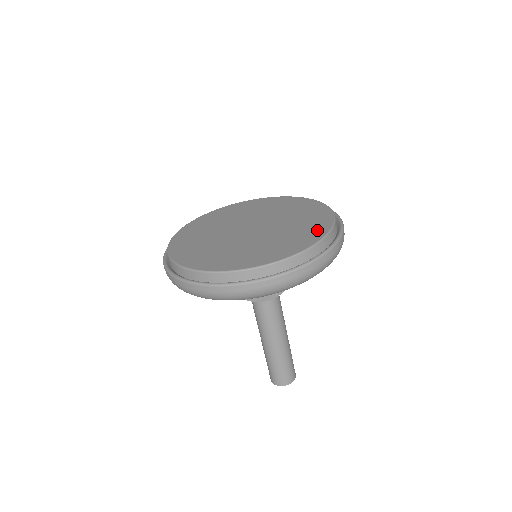
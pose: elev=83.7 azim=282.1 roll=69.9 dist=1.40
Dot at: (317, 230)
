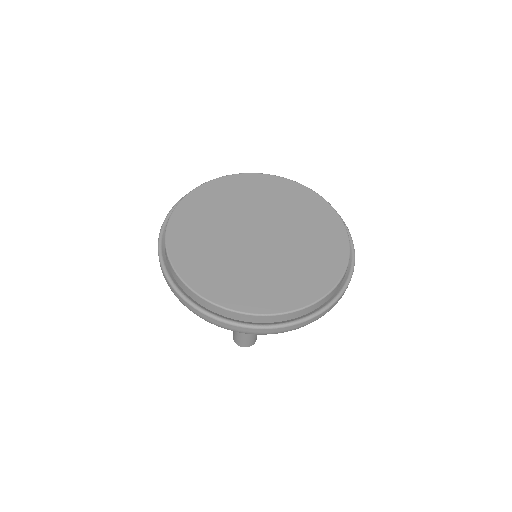
Dot at: (329, 271)
